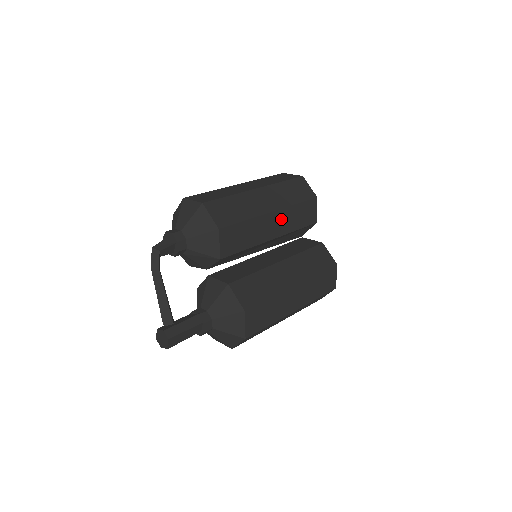
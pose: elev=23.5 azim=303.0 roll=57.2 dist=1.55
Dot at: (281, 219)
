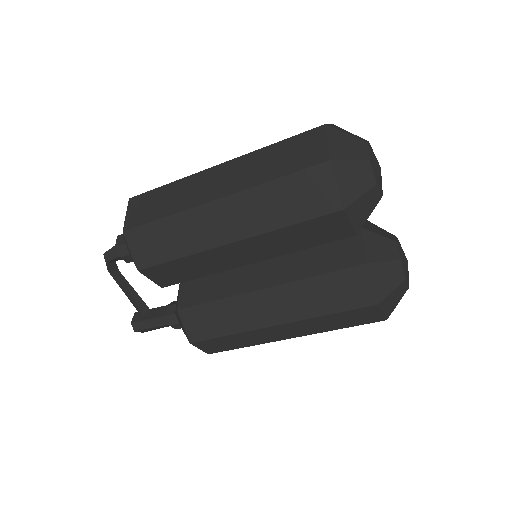
Dot at: (256, 246)
